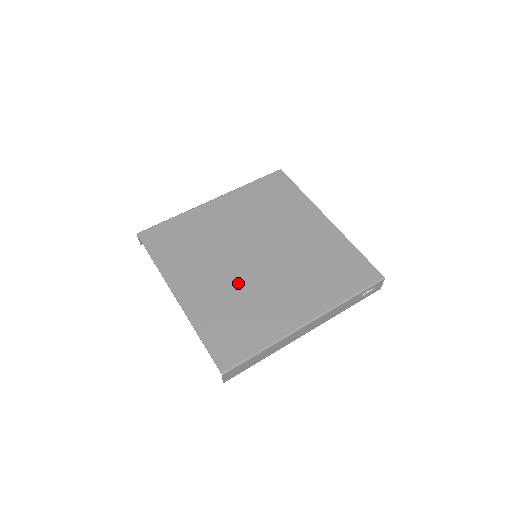
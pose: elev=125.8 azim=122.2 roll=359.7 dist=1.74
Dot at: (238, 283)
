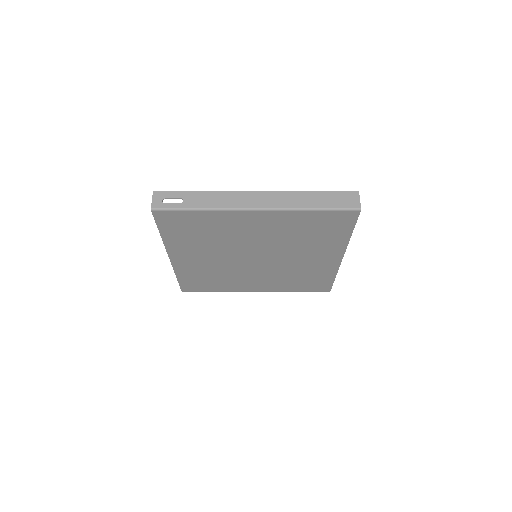
Dot at: (226, 267)
